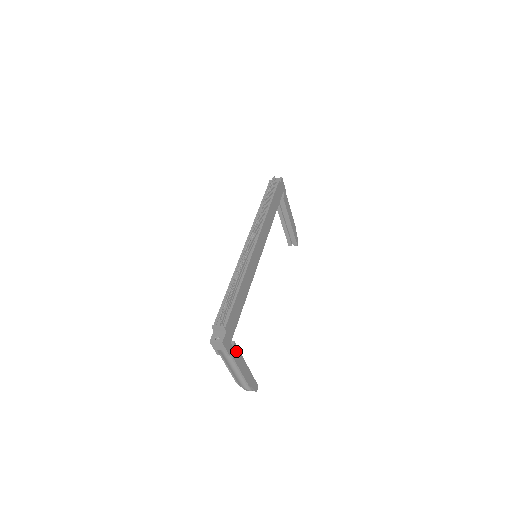
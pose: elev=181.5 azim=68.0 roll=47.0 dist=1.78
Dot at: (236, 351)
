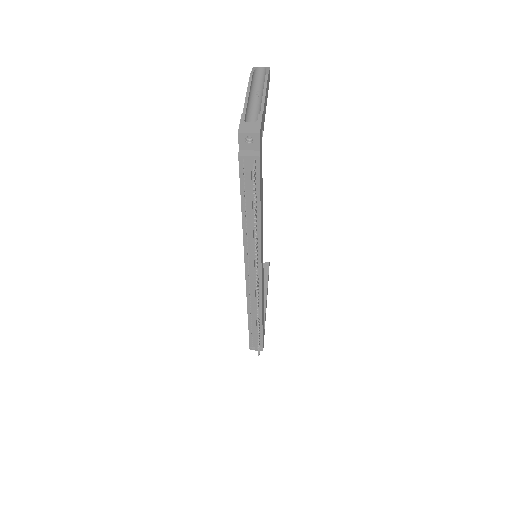
Dot at: occluded
